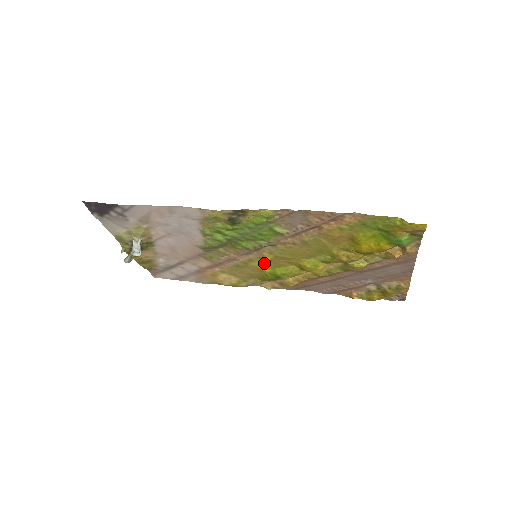
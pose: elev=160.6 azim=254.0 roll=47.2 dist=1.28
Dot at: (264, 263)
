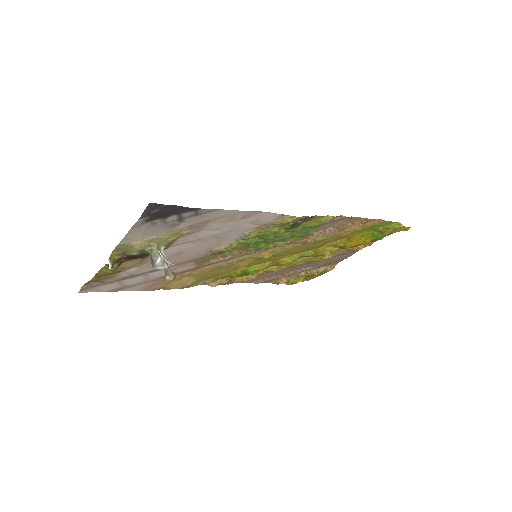
Dot at: (251, 262)
